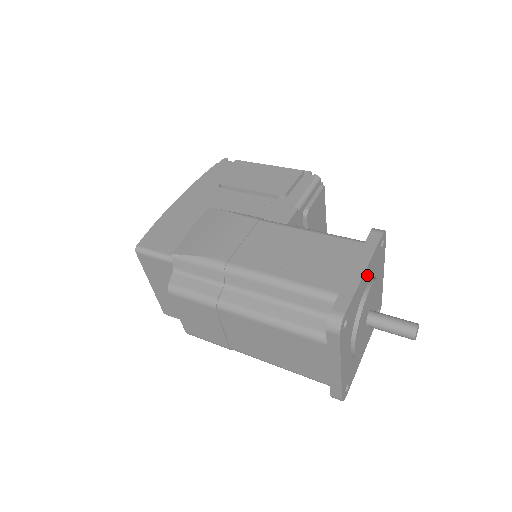
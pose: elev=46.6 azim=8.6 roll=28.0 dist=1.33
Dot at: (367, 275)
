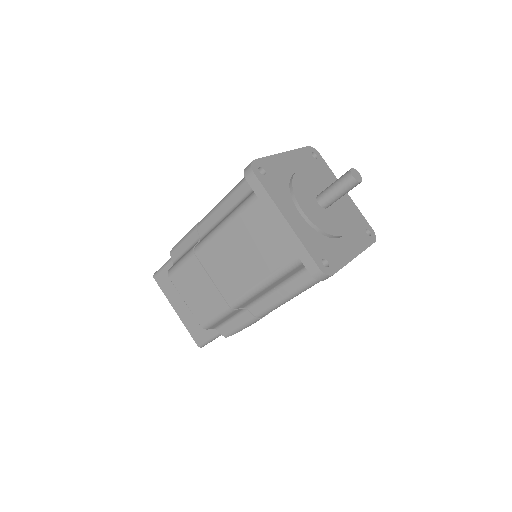
Dot at: (293, 161)
